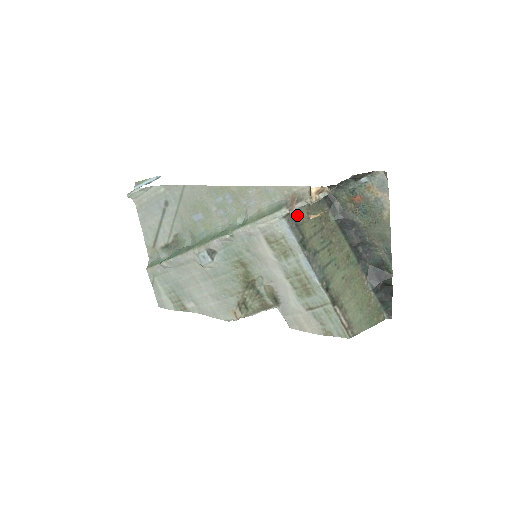
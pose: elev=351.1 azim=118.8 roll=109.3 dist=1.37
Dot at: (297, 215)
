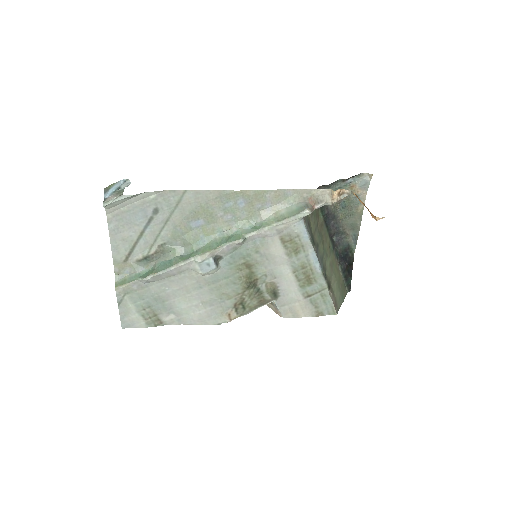
Dot at: occluded
